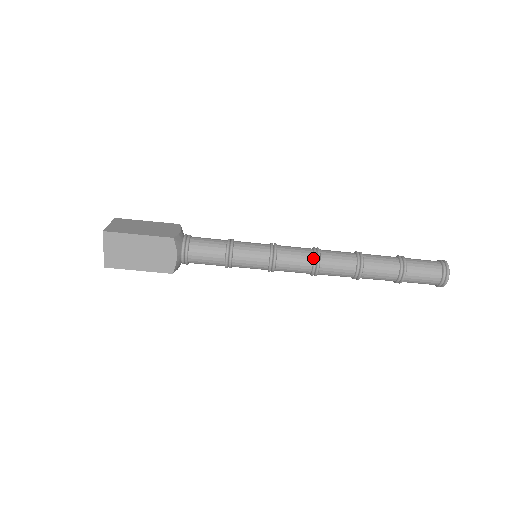
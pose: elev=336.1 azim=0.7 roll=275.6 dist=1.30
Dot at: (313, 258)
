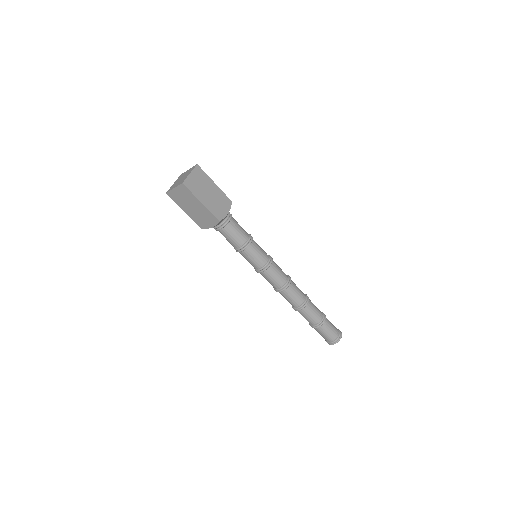
Dot at: (288, 276)
